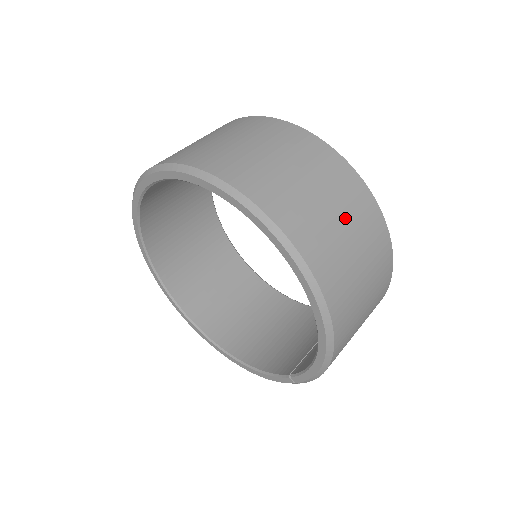
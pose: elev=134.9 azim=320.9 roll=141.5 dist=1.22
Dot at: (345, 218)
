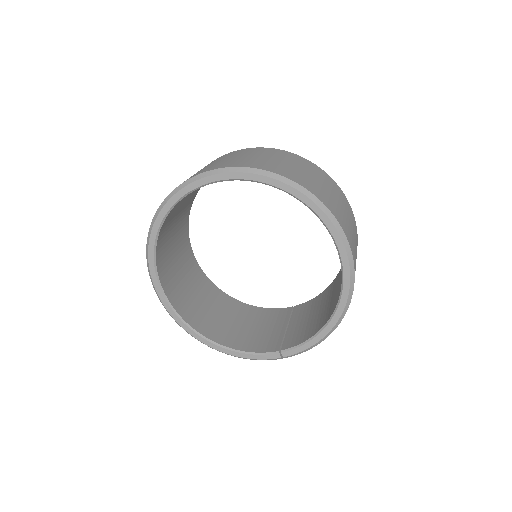
Dot at: (354, 234)
